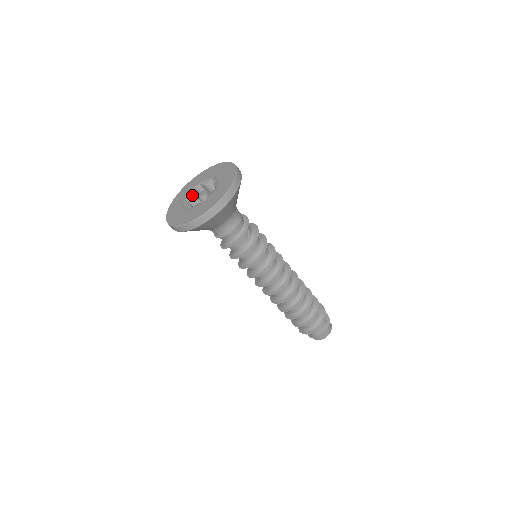
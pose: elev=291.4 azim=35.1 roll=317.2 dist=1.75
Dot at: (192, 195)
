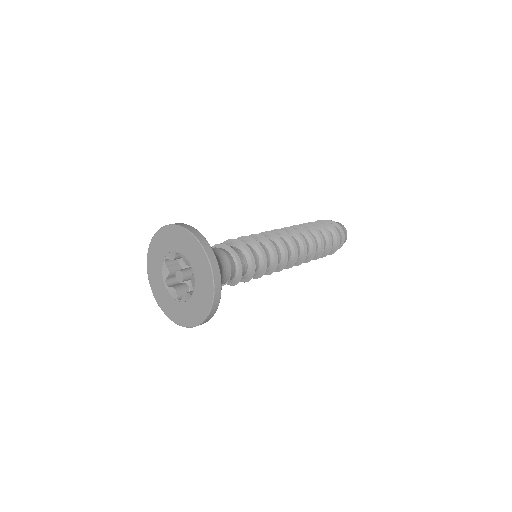
Dot at: (168, 275)
